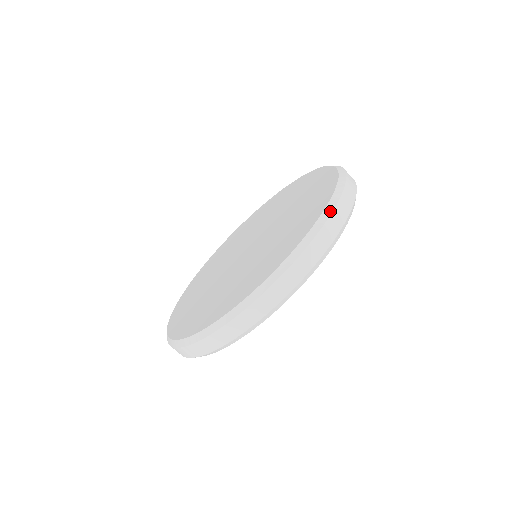
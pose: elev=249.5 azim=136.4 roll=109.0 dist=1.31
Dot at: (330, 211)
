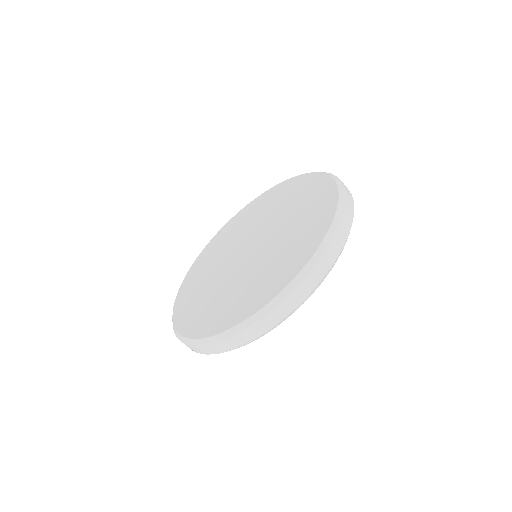
Dot at: (273, 307)
